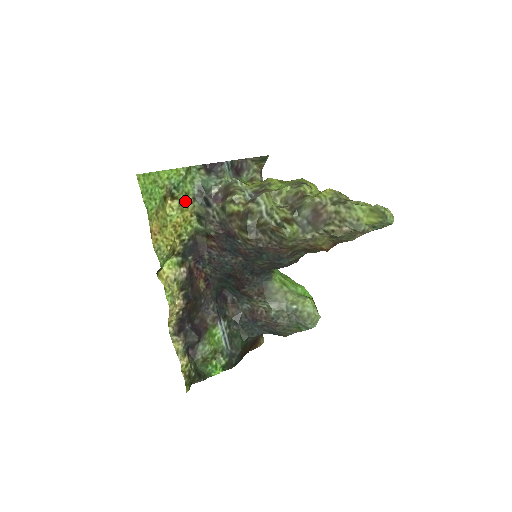
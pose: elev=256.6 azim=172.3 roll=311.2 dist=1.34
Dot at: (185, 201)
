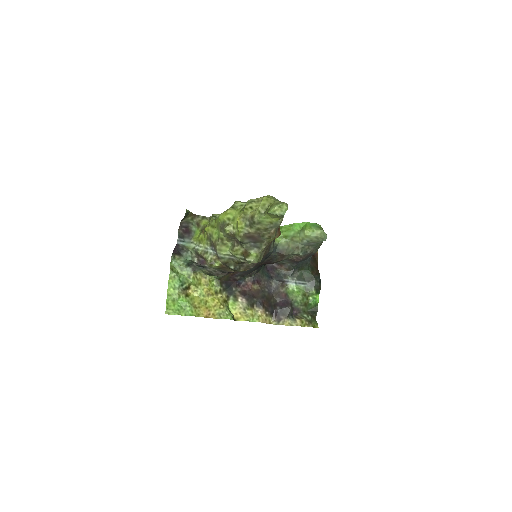
Dot at: (194, 280)
